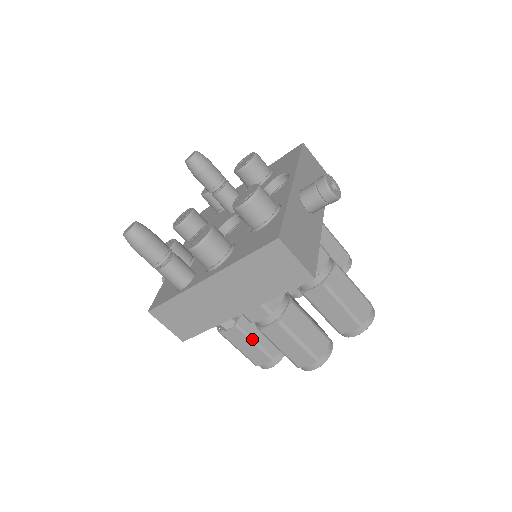
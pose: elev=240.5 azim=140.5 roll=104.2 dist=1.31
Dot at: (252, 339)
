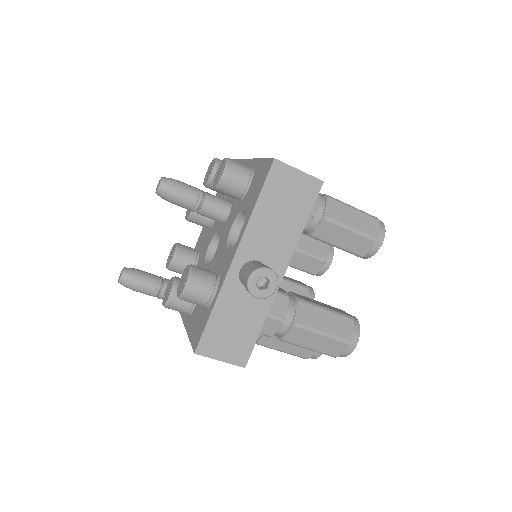
Dot at: occluded
